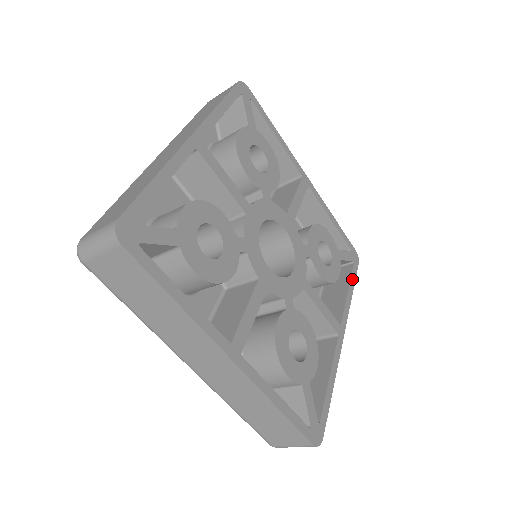
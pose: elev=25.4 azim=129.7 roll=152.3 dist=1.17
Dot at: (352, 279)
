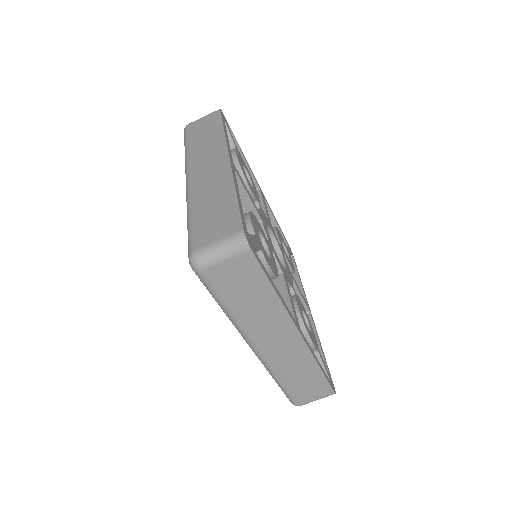
Dot at: (324, 372)
